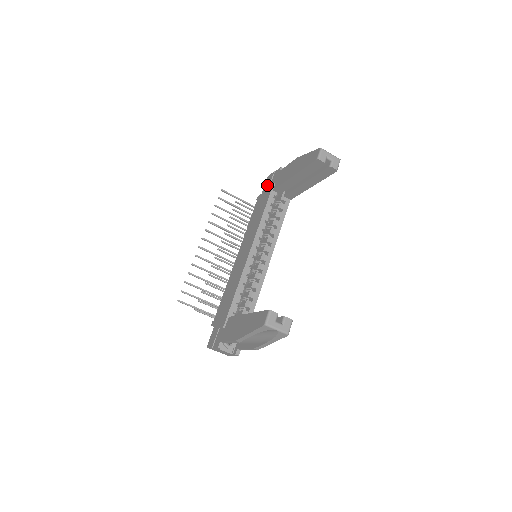
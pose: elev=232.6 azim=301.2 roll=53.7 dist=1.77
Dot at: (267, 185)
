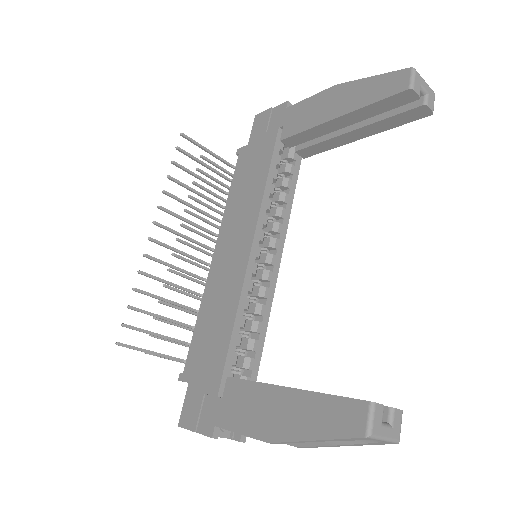
Dot at: (260, 130)
